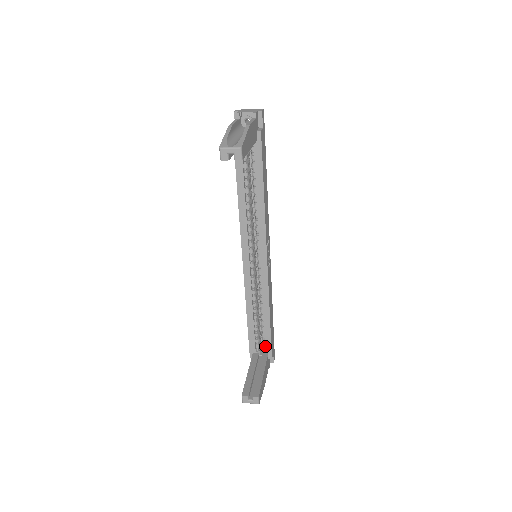
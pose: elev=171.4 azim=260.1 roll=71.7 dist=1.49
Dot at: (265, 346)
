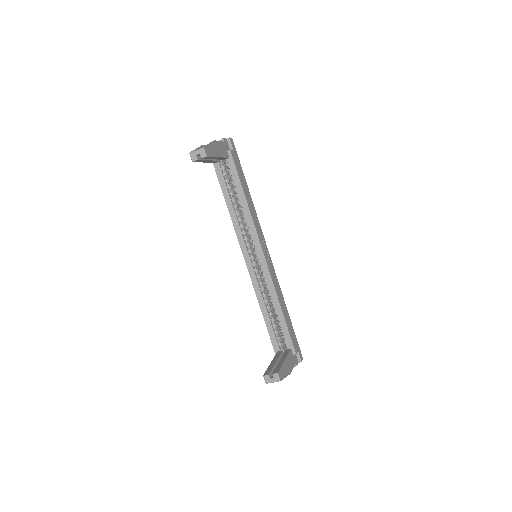
Dot at: (286, 341)
